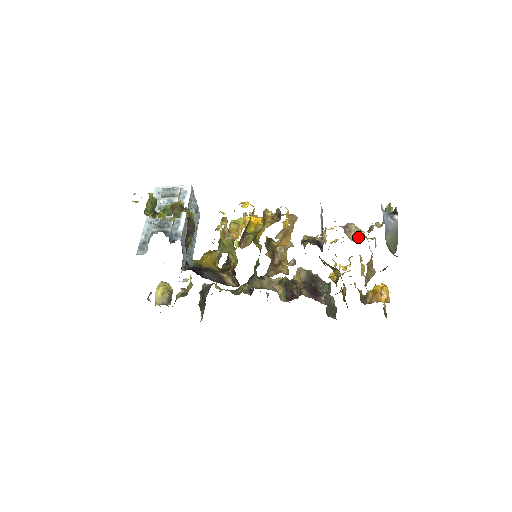
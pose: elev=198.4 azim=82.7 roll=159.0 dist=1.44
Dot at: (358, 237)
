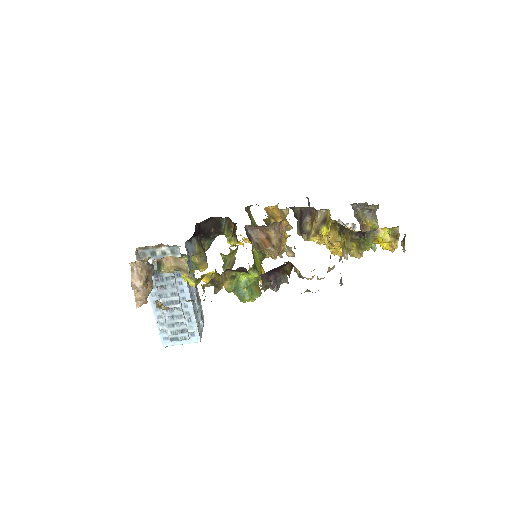
Dot at: occluded
